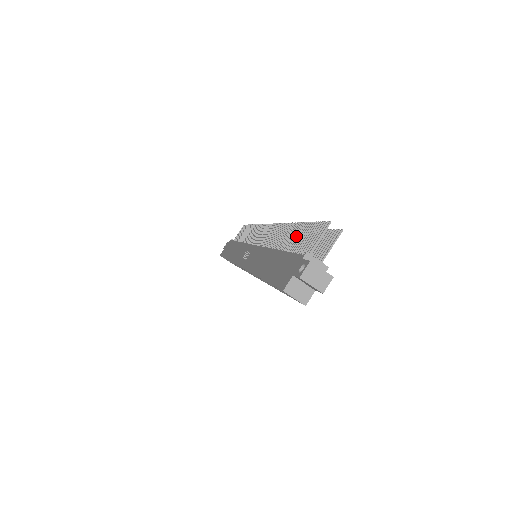
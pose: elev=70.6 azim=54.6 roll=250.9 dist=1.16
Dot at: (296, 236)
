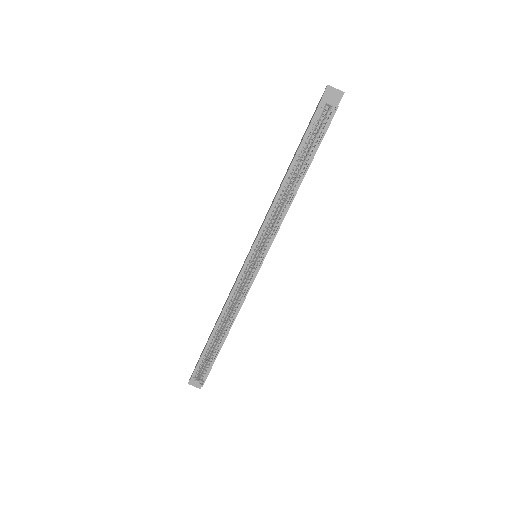
Dot at: occluded
